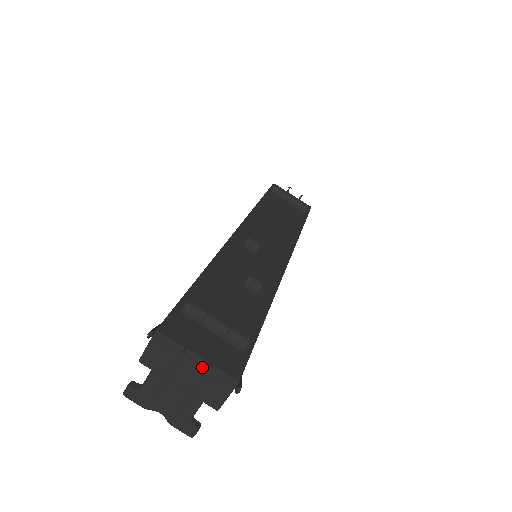
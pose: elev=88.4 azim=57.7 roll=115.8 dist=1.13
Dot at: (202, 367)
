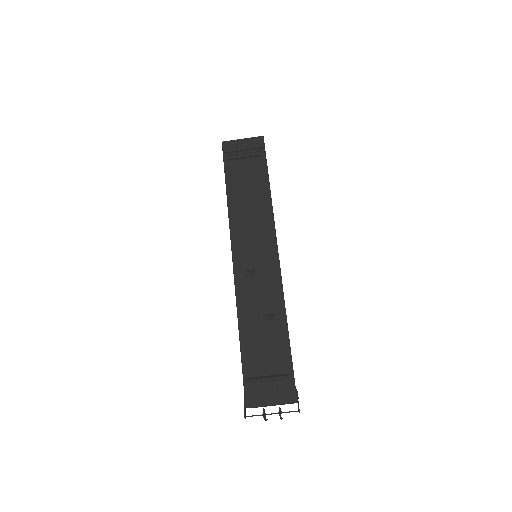
Dot at: occluded
